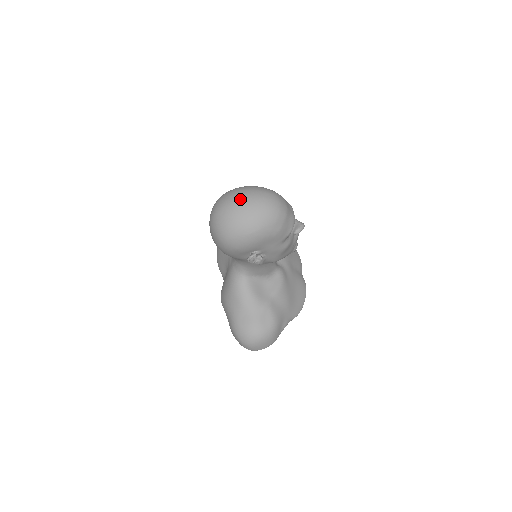
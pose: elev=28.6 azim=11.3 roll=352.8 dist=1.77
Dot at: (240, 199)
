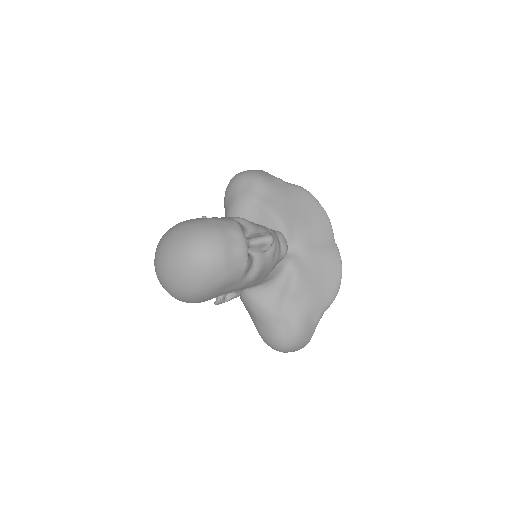
Dot at: (164, 259)
